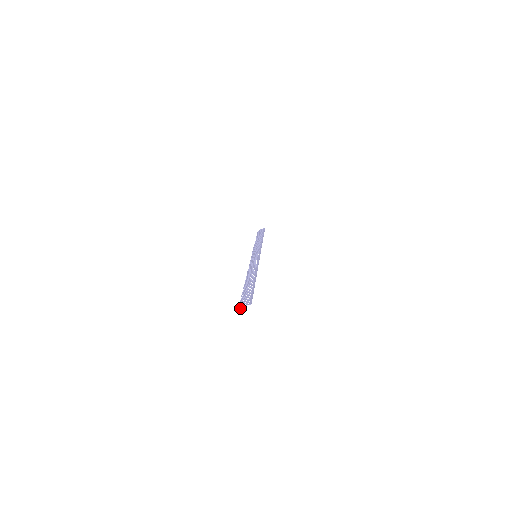
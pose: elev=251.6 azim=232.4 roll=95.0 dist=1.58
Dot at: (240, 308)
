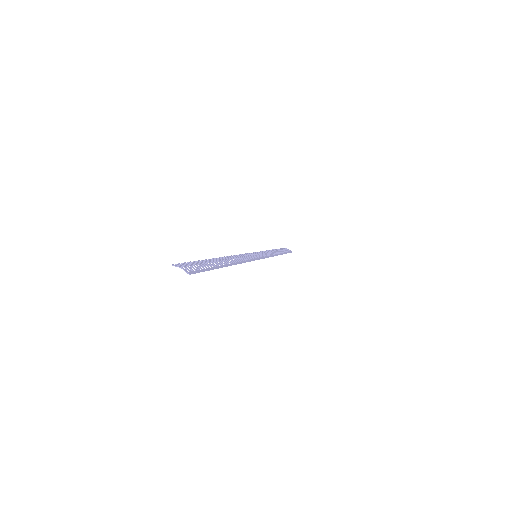
Dot at: (176, 265)
